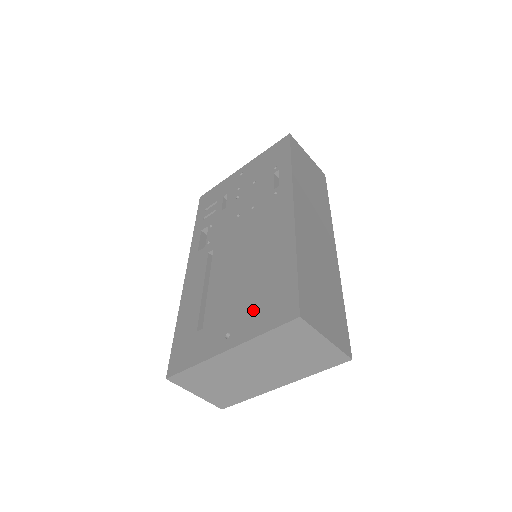
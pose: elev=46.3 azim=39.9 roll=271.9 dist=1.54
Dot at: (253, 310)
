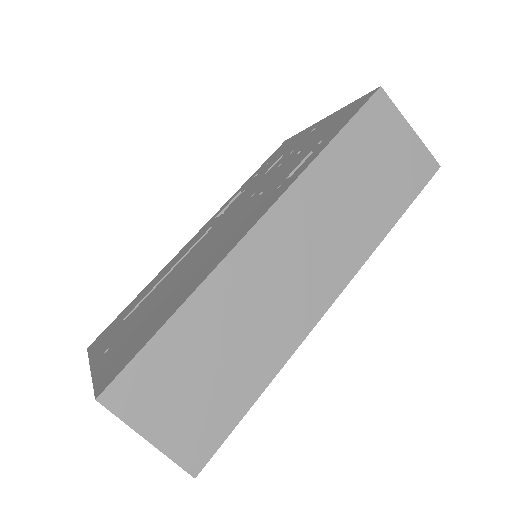
Dot at: (124, 342)
